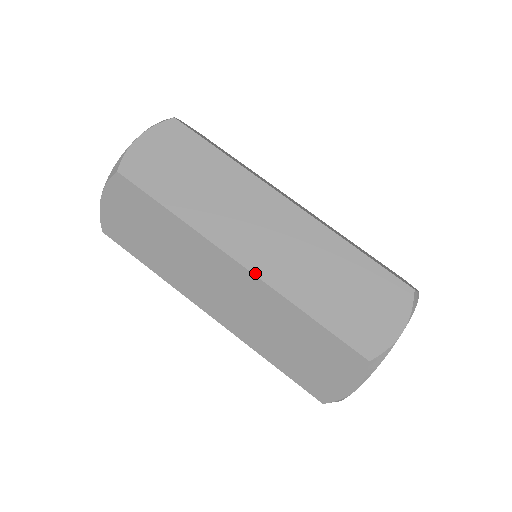
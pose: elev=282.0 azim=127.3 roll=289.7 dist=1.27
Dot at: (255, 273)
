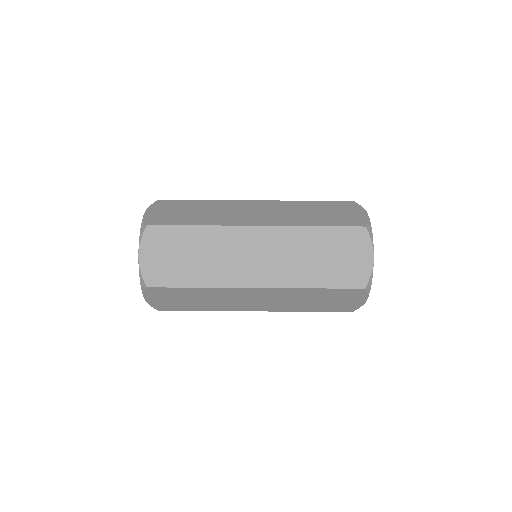
Dot at: (268, 311)
